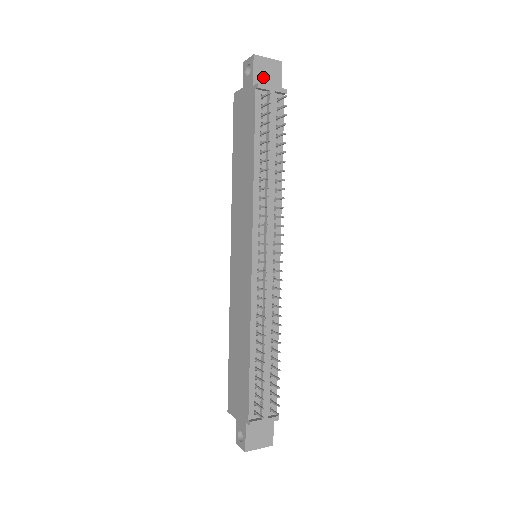
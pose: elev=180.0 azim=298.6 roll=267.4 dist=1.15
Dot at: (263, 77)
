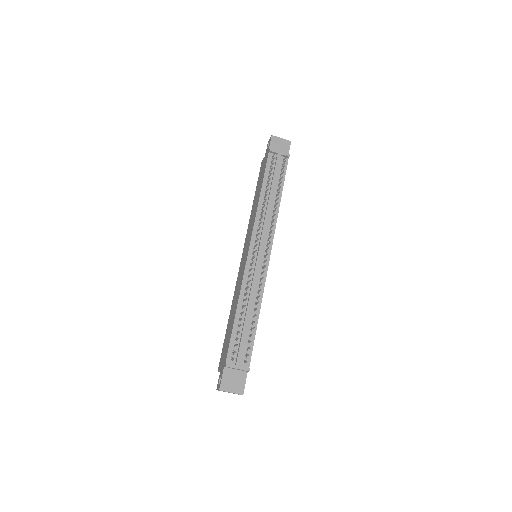
Dot at: (276, 148)
